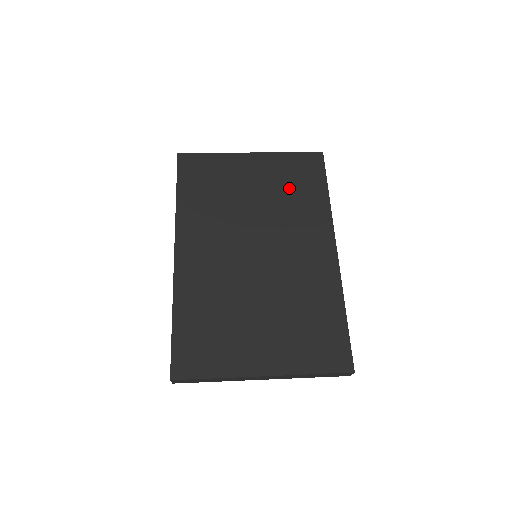
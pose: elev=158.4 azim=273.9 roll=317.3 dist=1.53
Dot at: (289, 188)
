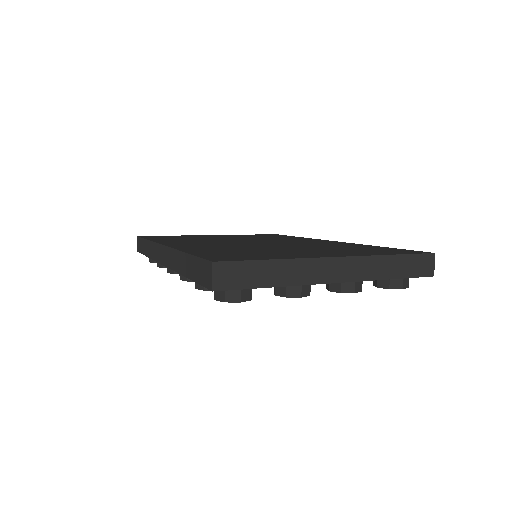
Dot at: occluded
